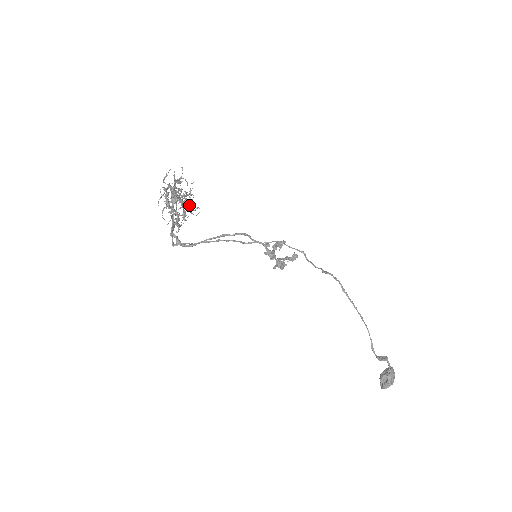
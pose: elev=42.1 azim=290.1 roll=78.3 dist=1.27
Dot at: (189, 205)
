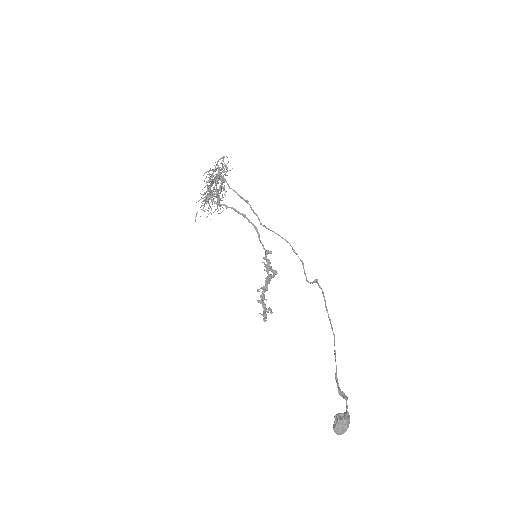
Dot at: (218, 201)
